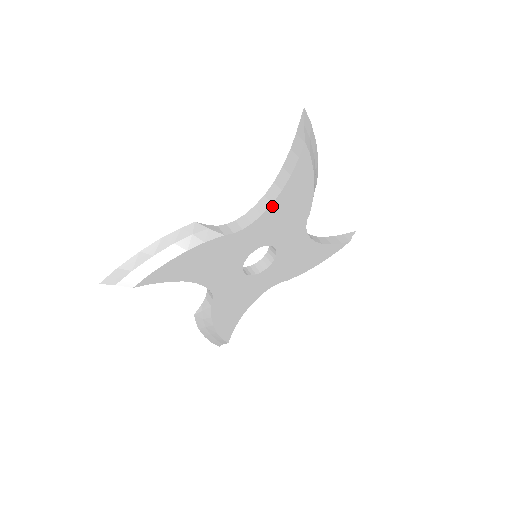
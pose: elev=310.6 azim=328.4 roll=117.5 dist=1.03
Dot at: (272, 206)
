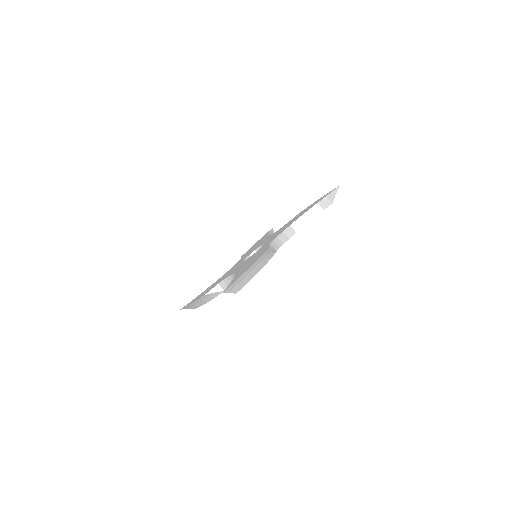
Dot at: occluded
